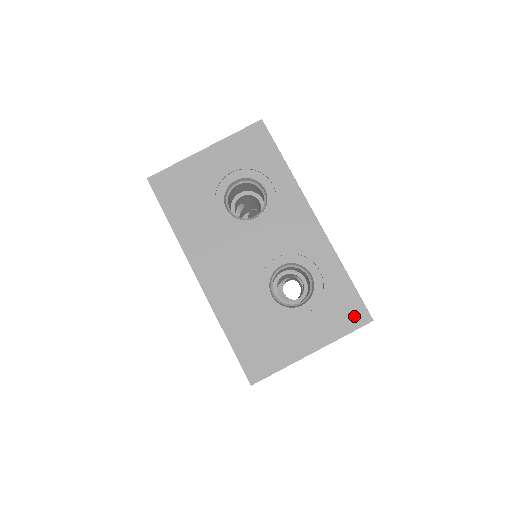
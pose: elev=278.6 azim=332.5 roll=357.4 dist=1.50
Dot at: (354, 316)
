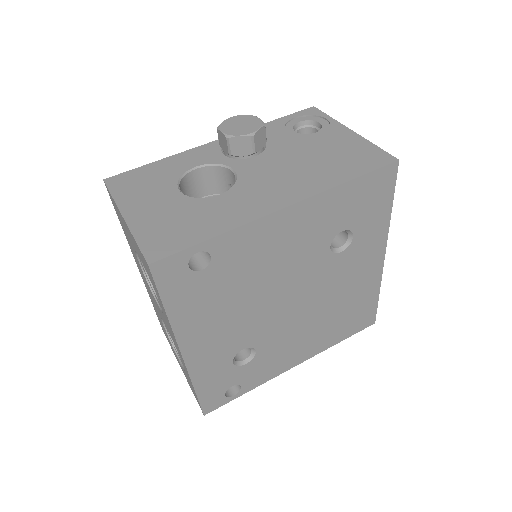
Dot at: occluded
